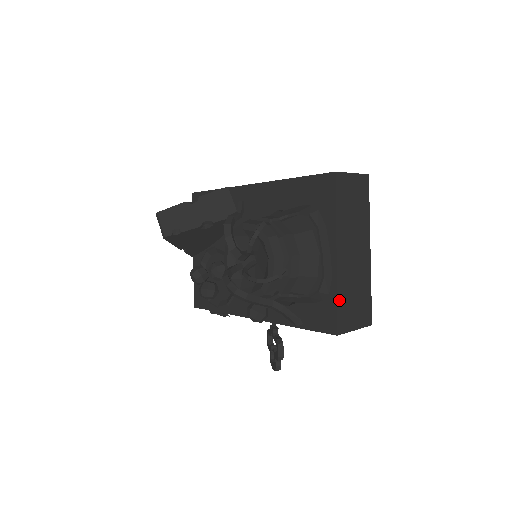
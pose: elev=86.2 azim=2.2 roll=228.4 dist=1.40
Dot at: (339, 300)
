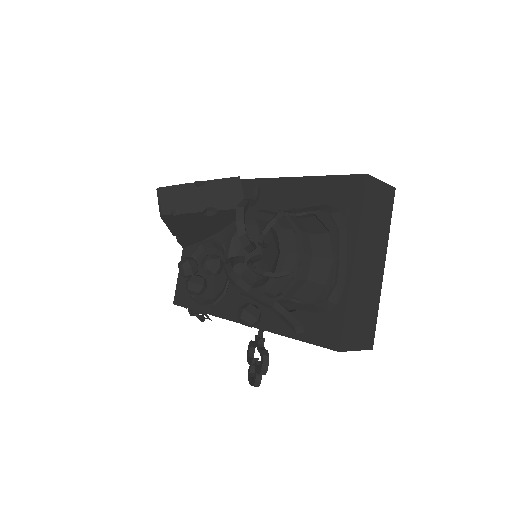
Dot at: (347, 313)
